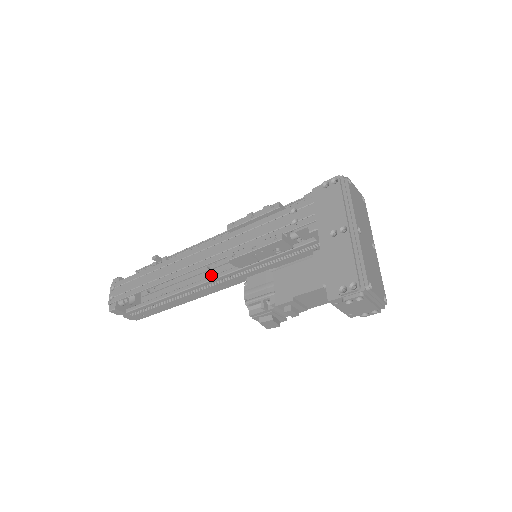
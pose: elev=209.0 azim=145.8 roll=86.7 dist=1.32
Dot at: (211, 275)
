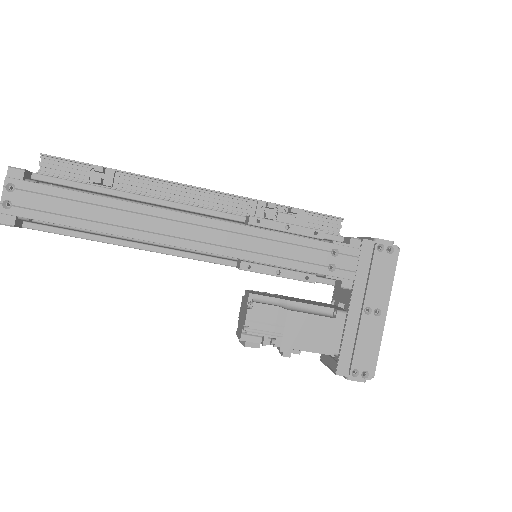
Dot at: occluded
